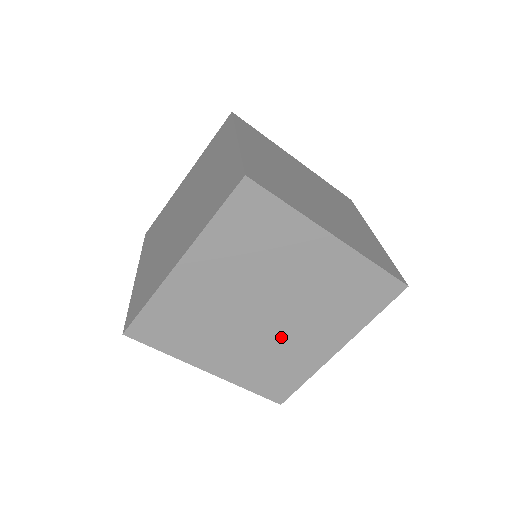
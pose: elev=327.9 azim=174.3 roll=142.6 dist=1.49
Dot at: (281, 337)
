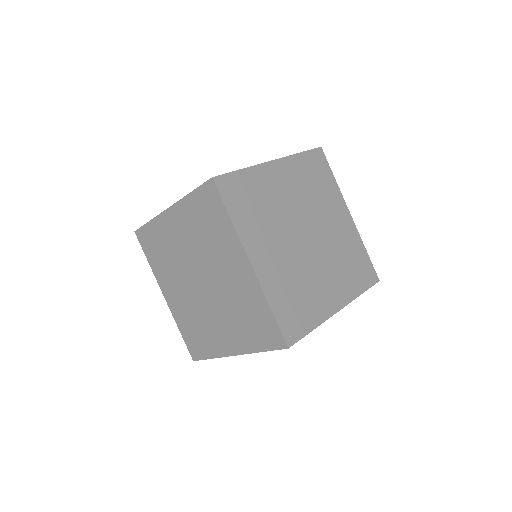
Dot at: (309, 267)
